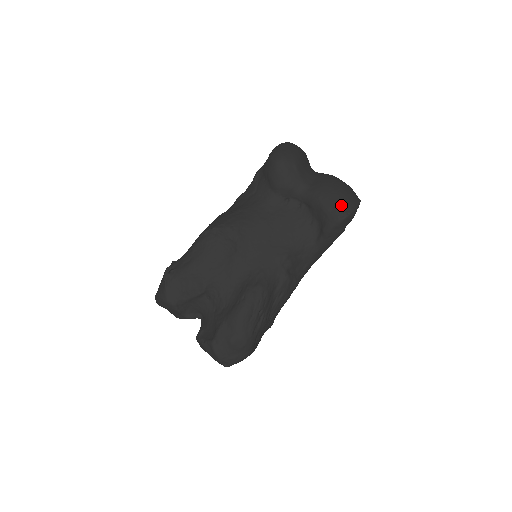
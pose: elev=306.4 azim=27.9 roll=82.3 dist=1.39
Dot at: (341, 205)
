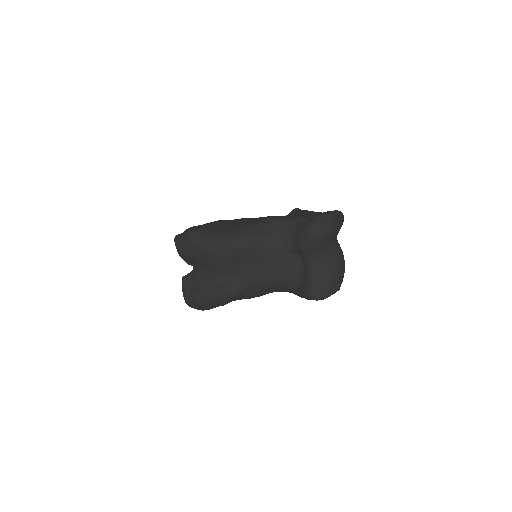
Dot at: (320, 291)
